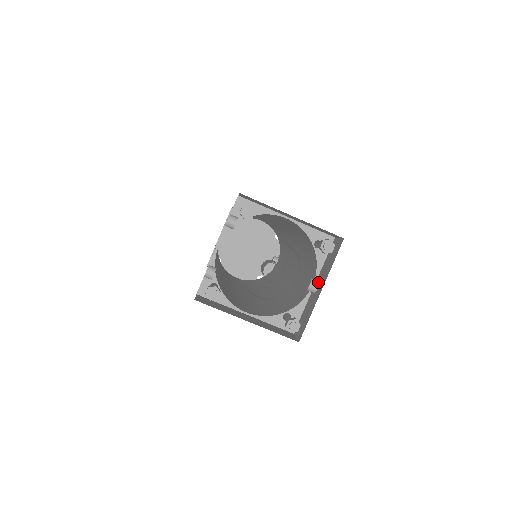
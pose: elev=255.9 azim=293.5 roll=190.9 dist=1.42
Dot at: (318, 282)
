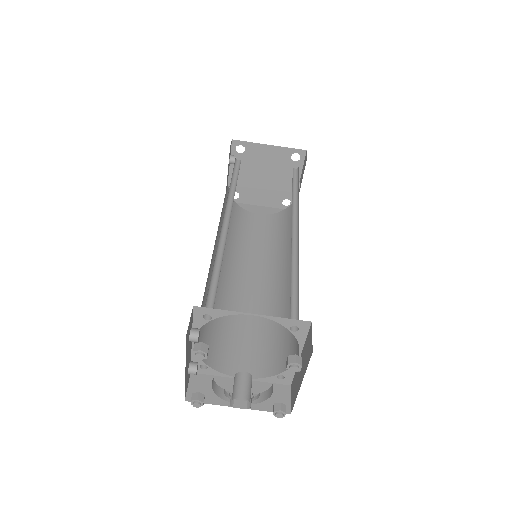
Dot at: occluded
